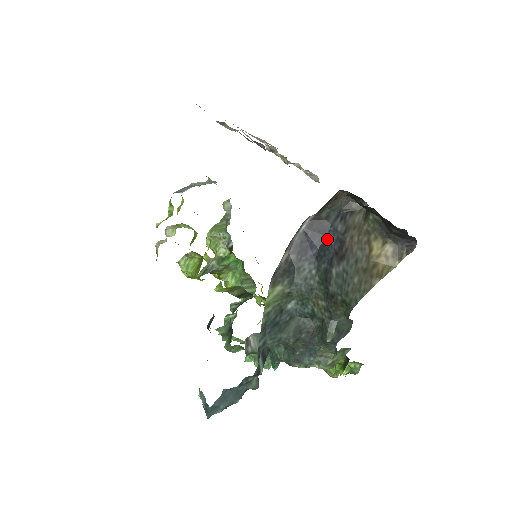
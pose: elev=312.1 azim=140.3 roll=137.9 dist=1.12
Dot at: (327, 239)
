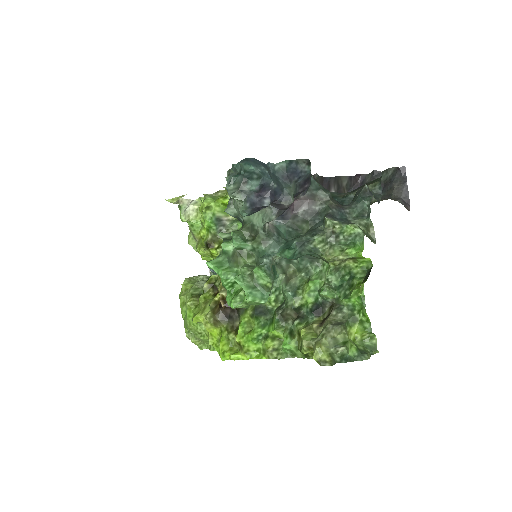
Dot at: occluded
